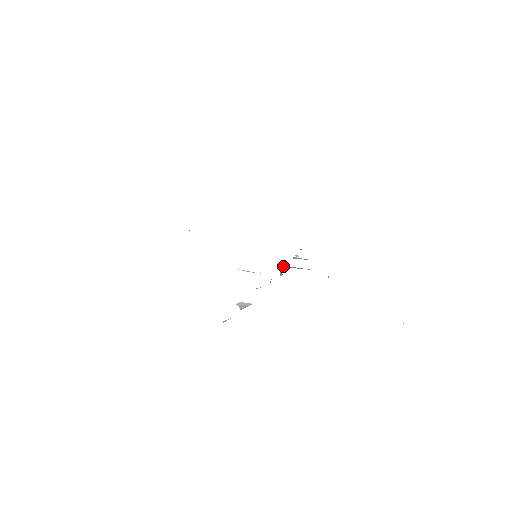
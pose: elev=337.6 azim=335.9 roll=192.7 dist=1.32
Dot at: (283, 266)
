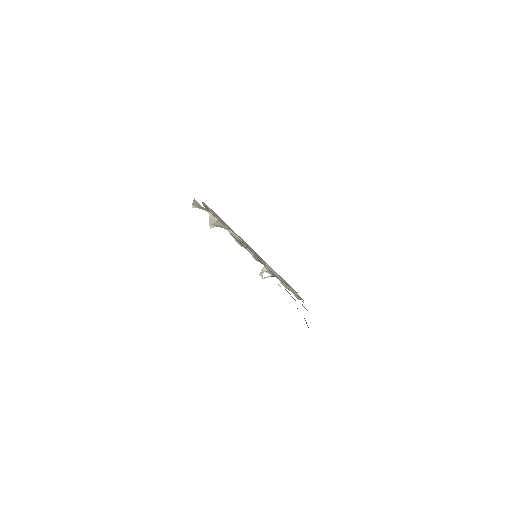
Dot at: occluded
